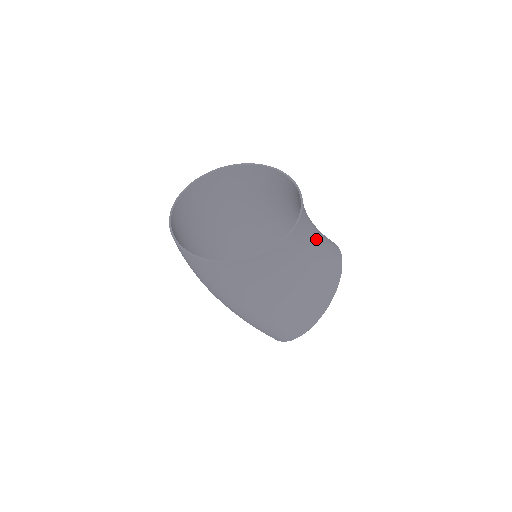
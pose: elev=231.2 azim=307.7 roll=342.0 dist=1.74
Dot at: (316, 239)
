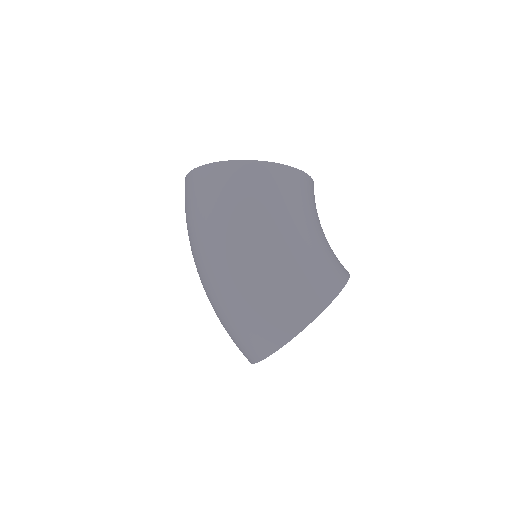
Dot at: occluded
